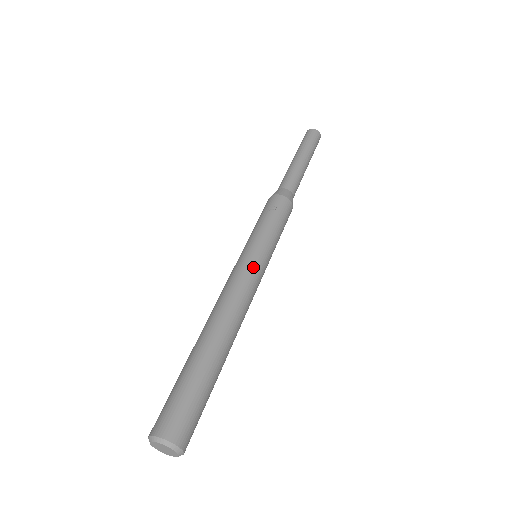
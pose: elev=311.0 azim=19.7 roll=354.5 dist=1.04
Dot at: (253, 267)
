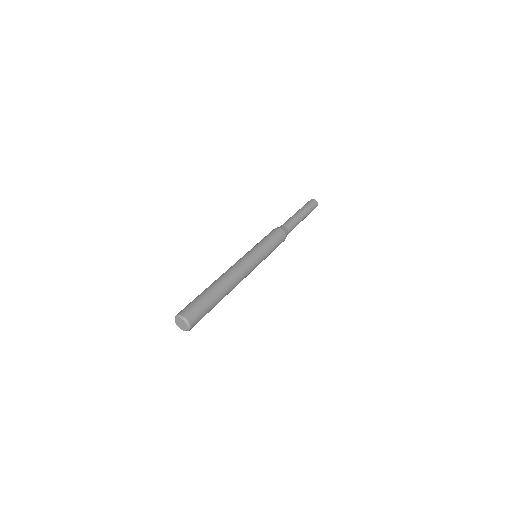
Dot at: (246, 256)
